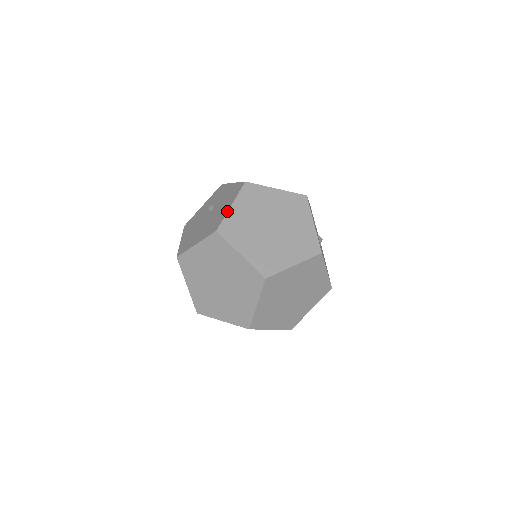
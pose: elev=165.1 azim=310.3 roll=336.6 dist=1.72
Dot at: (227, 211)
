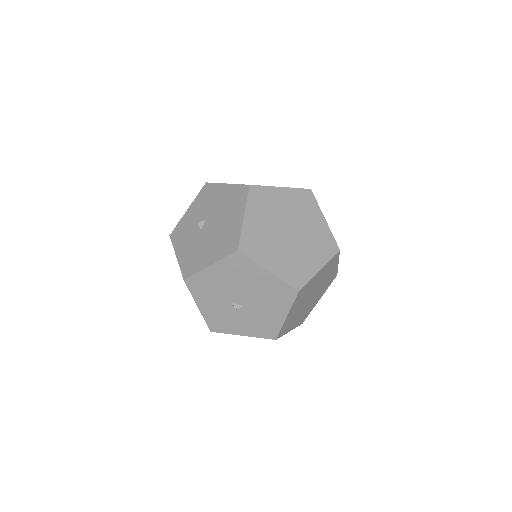
Dot at: (231, 184)
